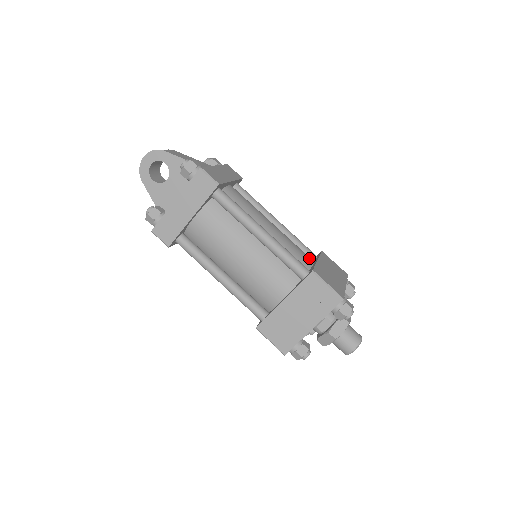
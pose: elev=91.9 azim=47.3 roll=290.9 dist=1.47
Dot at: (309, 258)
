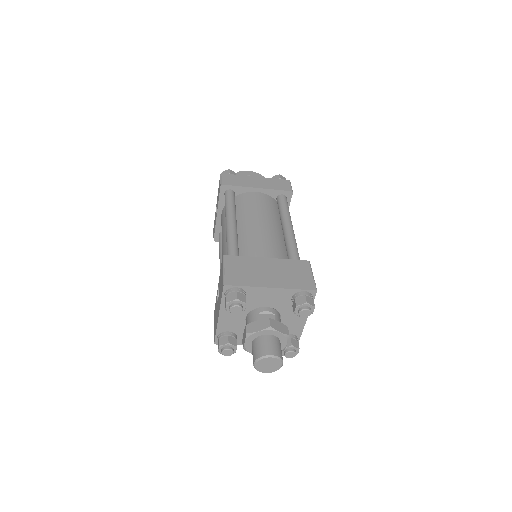
Dot at: occluded
